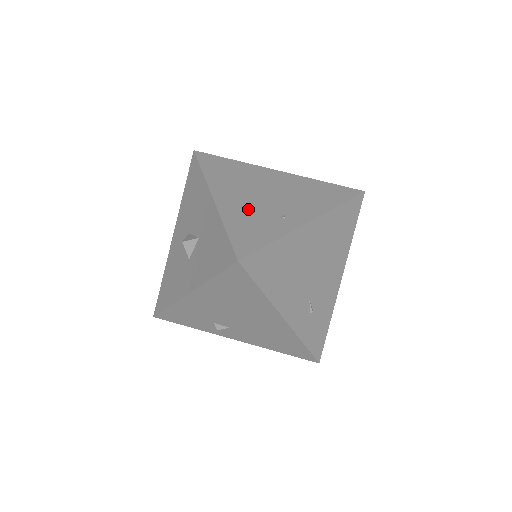
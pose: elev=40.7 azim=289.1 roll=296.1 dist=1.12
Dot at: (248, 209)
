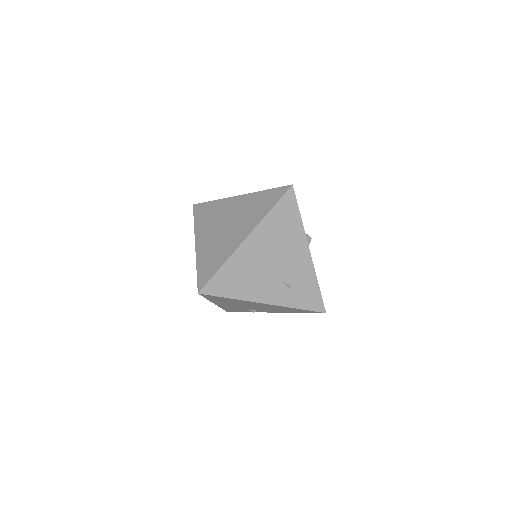
Dot at: (212, 246)
